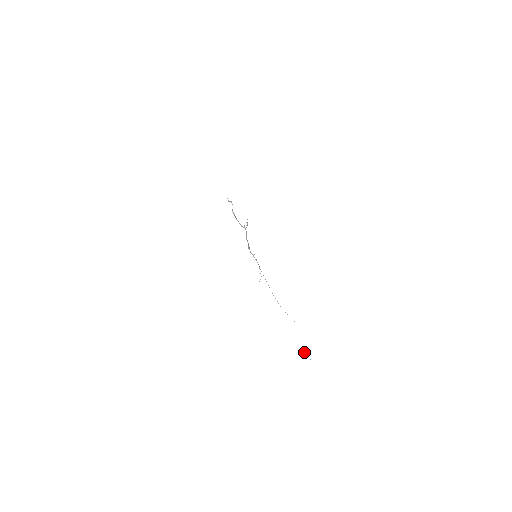
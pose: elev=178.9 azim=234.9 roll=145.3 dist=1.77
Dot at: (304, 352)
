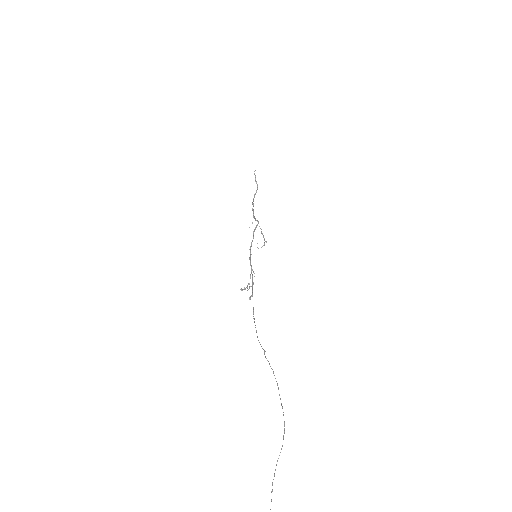
Dot at: out of frame
